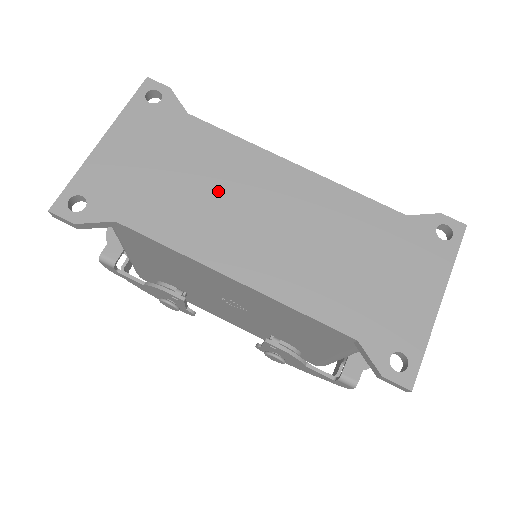
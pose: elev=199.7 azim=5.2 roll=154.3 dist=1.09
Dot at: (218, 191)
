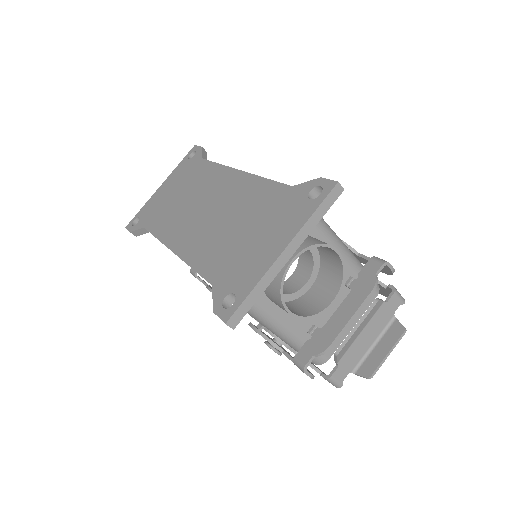
Dot at: (192, 199)
